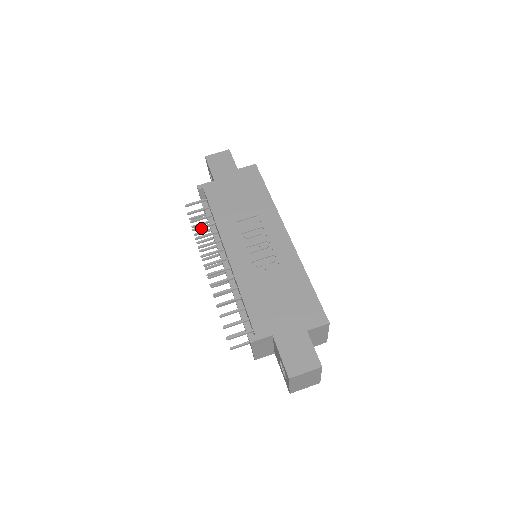
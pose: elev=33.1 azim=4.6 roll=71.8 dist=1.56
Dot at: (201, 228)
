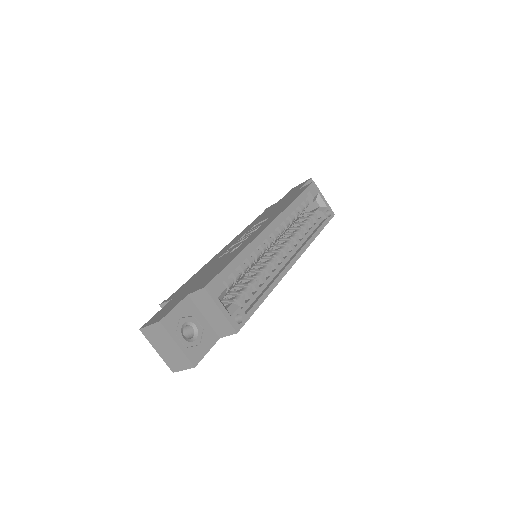
Dot at: occluded
